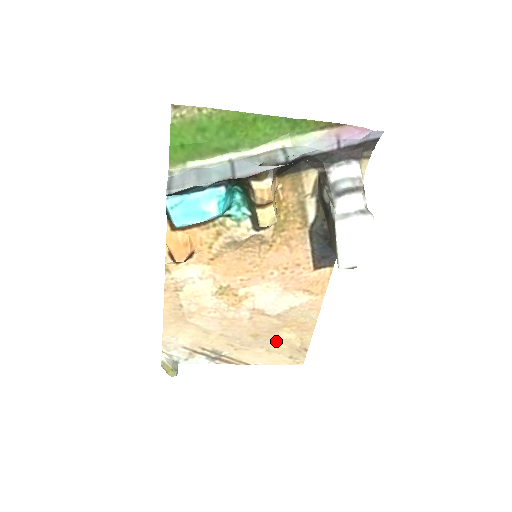
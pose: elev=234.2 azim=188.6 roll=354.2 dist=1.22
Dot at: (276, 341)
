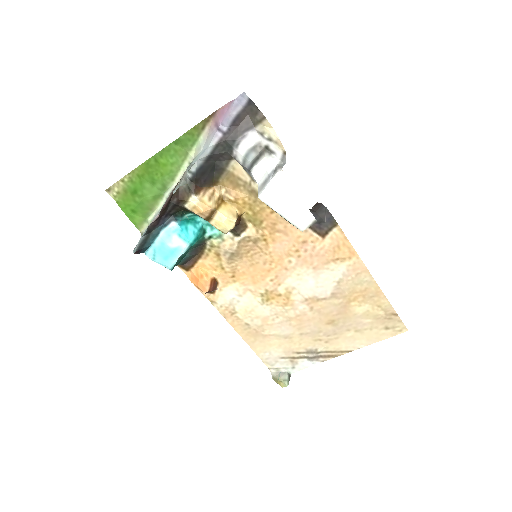
Dot at: (356, 319)
